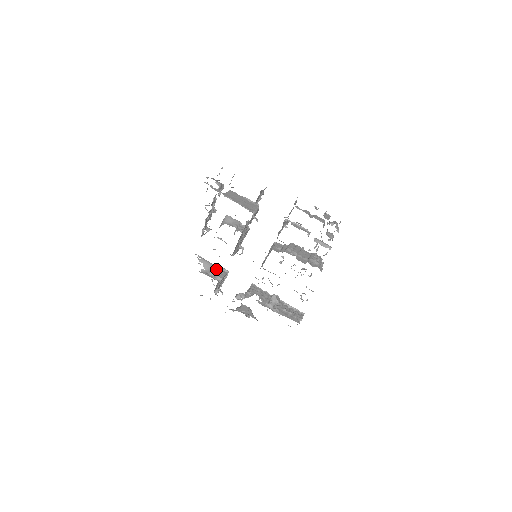
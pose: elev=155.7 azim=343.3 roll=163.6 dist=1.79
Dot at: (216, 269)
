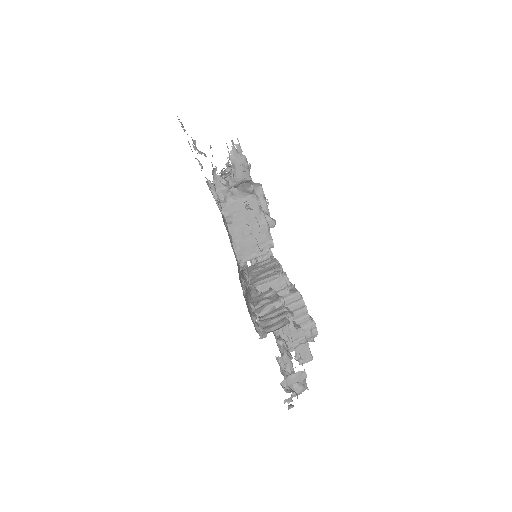
Dot at: occluded
